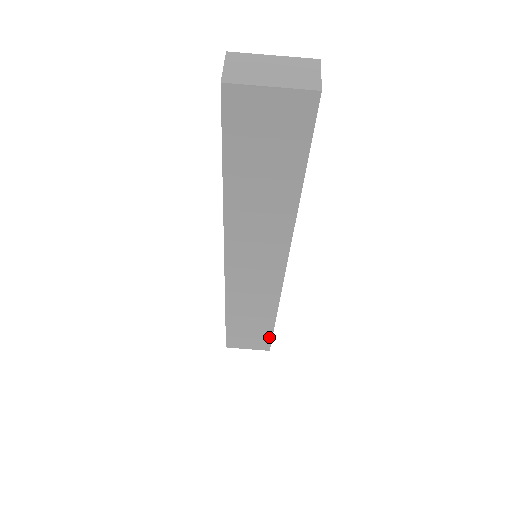
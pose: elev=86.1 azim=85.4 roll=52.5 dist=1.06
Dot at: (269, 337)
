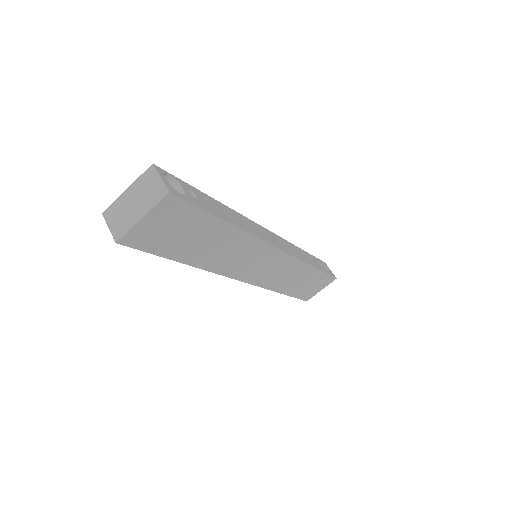
Dot at: (325, 275)
